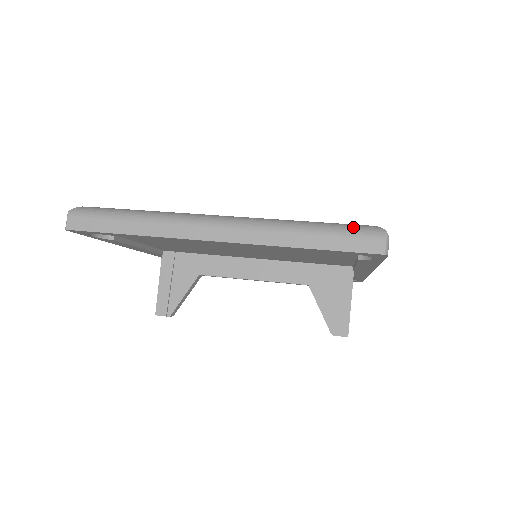
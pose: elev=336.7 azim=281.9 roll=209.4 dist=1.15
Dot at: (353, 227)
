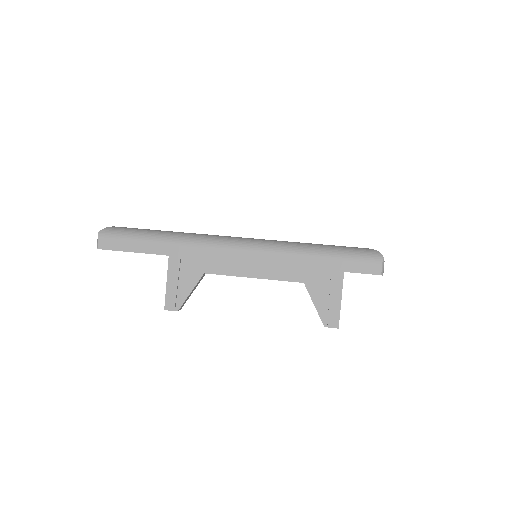
Dot at: (354, 251)
